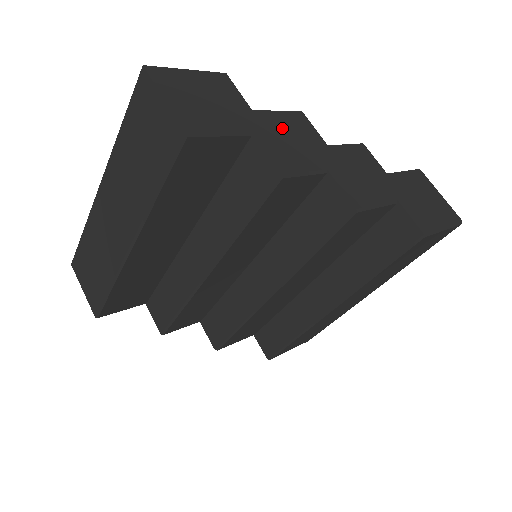
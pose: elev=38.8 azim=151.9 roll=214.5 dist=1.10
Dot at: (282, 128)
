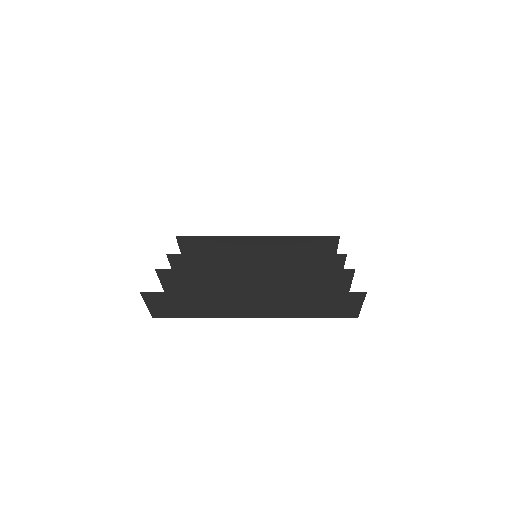
Dot at: occluded
